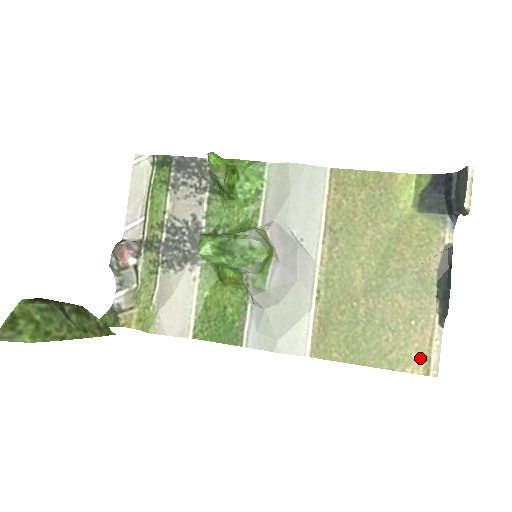
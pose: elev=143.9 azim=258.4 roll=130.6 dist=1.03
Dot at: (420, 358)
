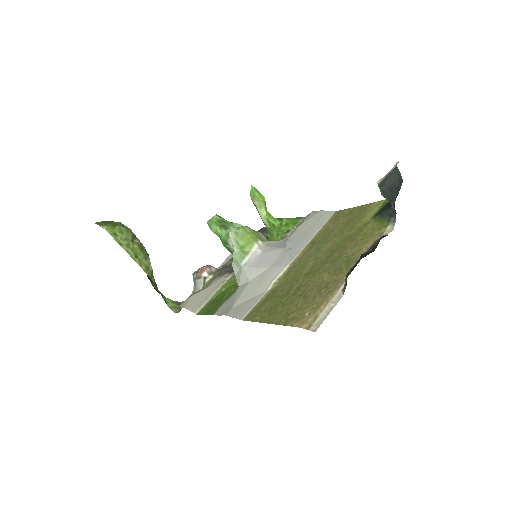
Dot at: (310, 315)
